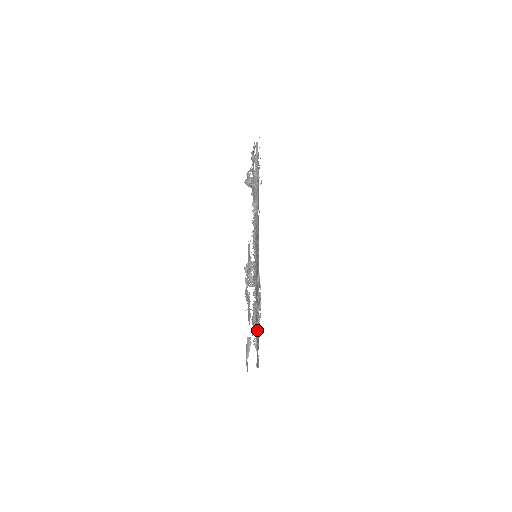
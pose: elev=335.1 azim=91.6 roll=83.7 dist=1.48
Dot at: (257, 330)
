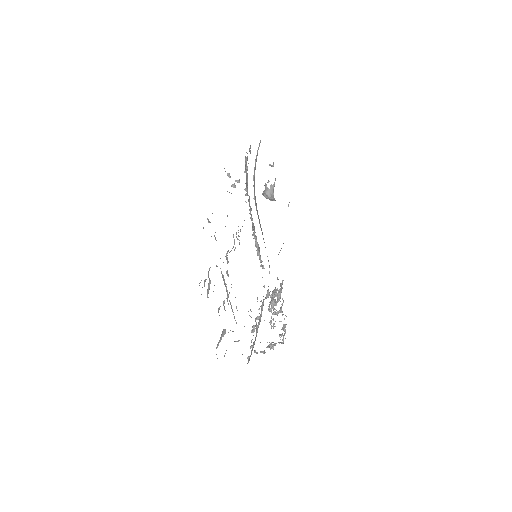
Dot at: occluded
